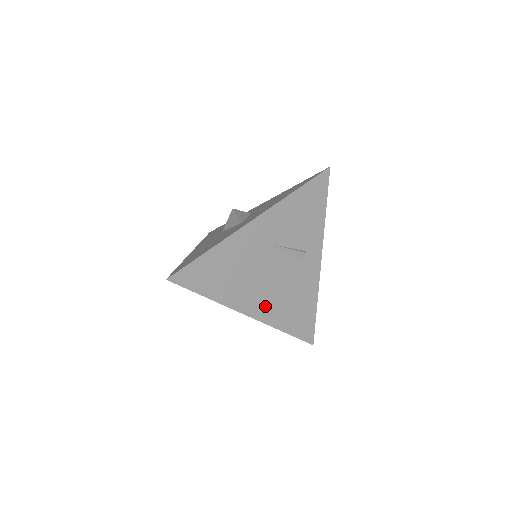
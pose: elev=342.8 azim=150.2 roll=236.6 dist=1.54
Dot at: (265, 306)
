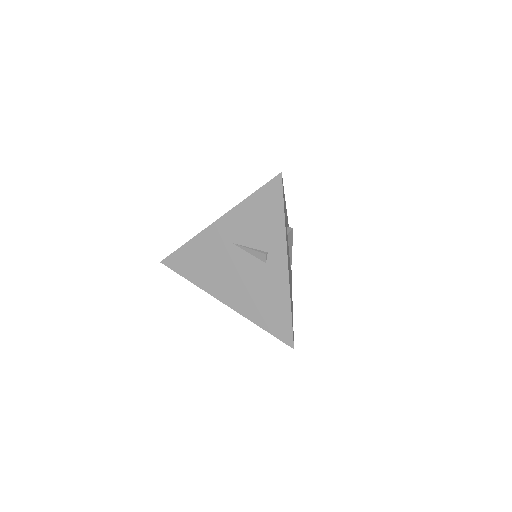
Dot at: (237, 297)
